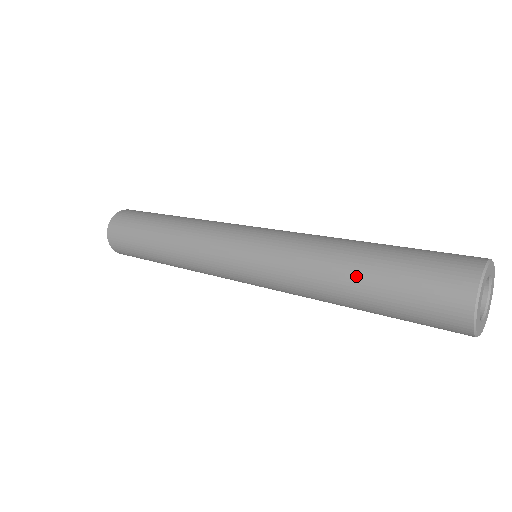
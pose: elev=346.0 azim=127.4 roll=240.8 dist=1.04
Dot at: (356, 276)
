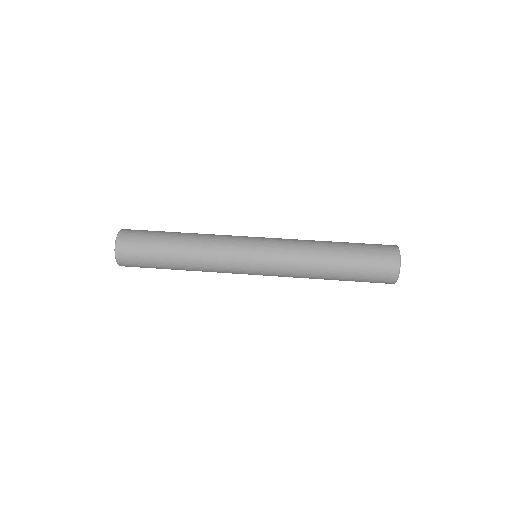
Dot at: (338, 263)
